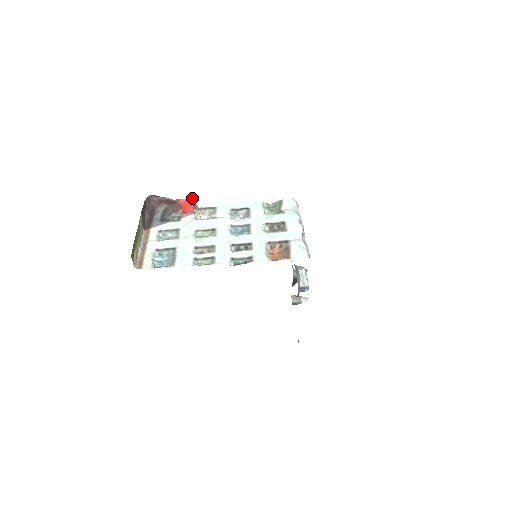
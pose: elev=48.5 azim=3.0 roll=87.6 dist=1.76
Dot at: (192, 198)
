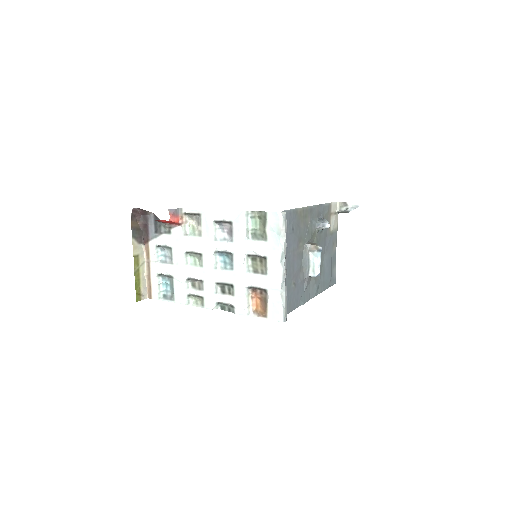
Dot at: (170, 219)
